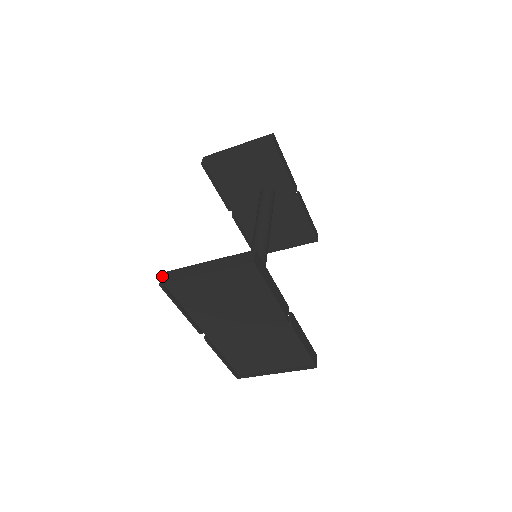
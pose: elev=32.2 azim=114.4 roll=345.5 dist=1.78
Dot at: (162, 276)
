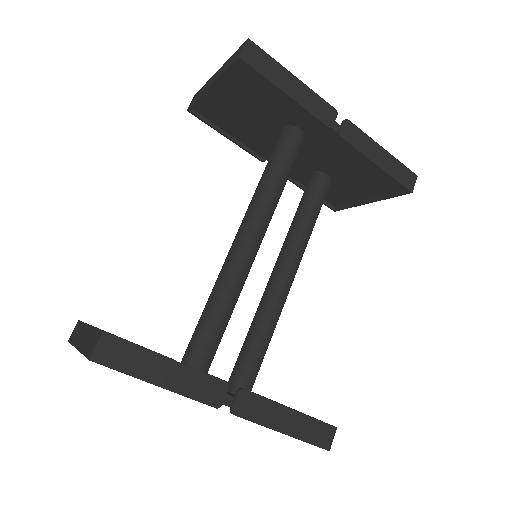
Dot at: (75, 327)
